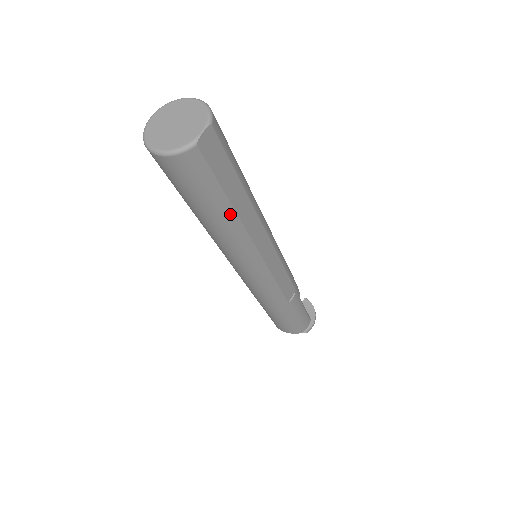
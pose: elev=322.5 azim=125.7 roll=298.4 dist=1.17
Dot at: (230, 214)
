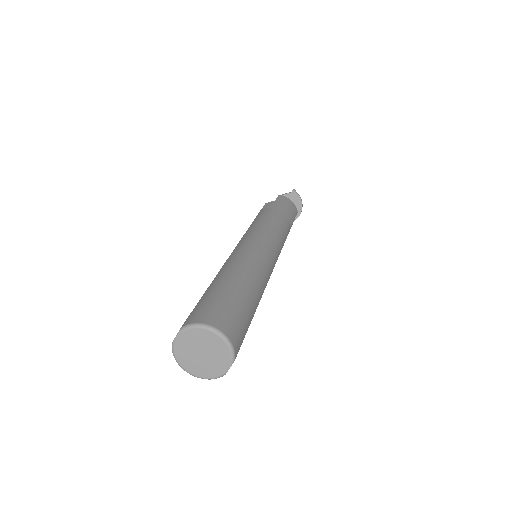
Dot at: occluded
